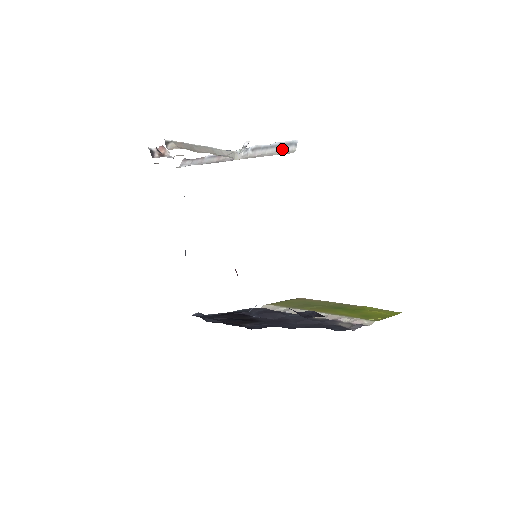
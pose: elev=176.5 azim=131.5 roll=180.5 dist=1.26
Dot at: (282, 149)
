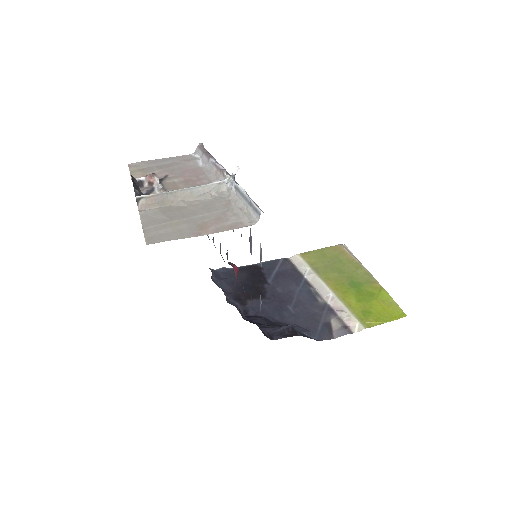
Dot at: (251, 209)
